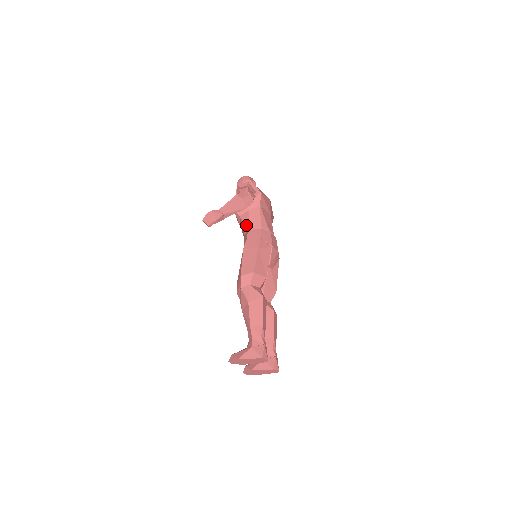
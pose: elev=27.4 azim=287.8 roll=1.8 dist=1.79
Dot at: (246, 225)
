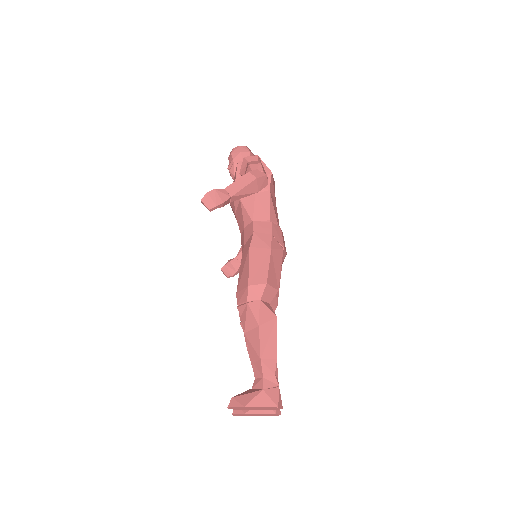
Dot at: (250, 214)
